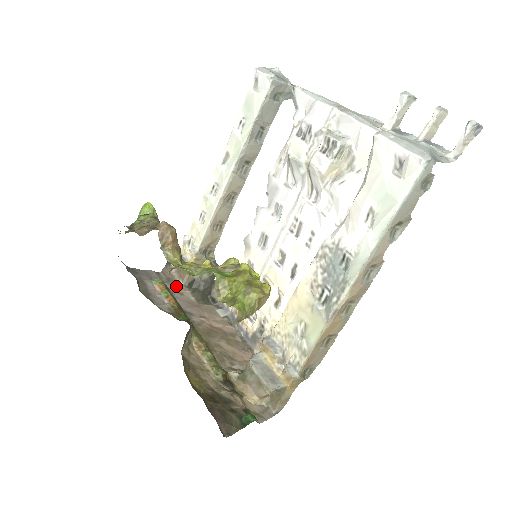
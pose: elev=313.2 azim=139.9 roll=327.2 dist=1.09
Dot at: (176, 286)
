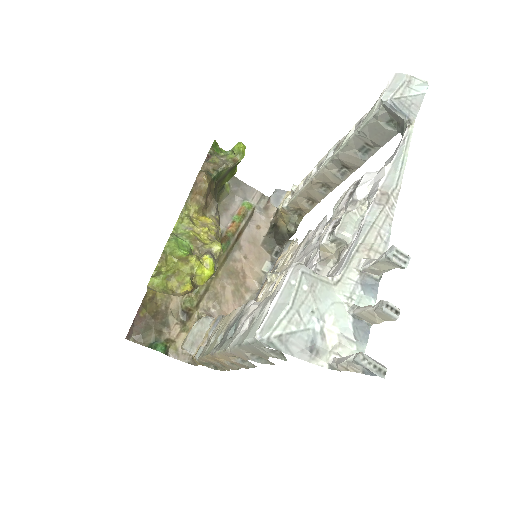
Dot at: (263, 218)
